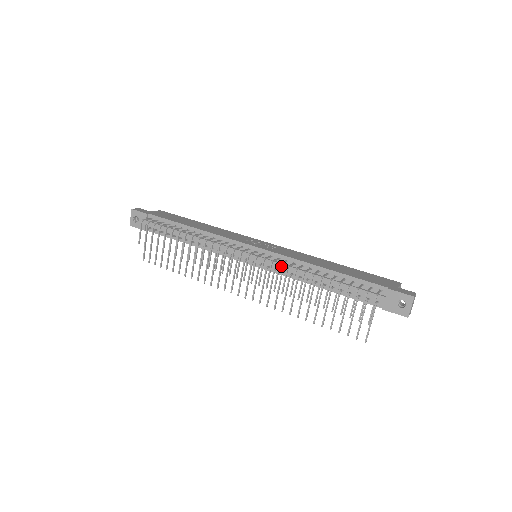
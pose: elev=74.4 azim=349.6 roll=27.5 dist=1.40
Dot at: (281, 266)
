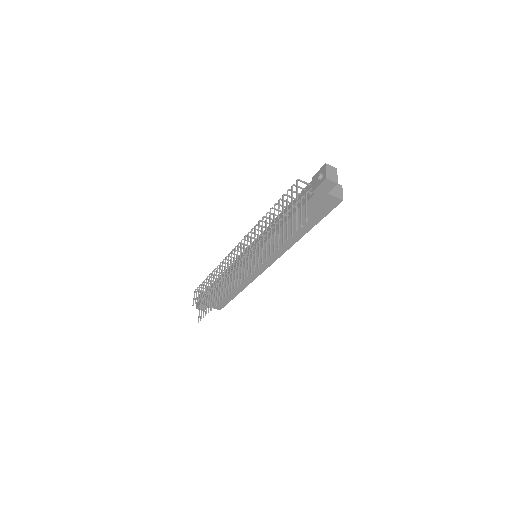
Dot at: (261, 237)
